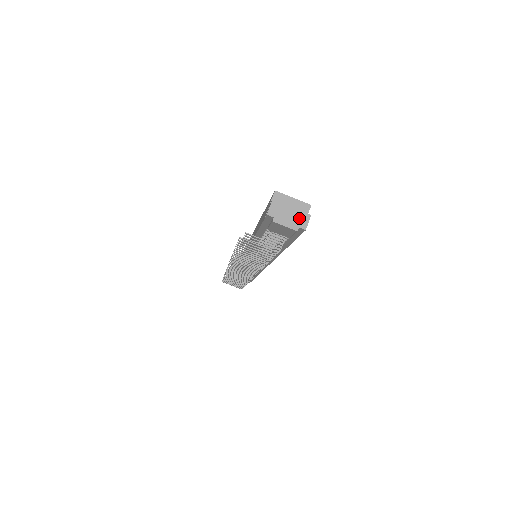
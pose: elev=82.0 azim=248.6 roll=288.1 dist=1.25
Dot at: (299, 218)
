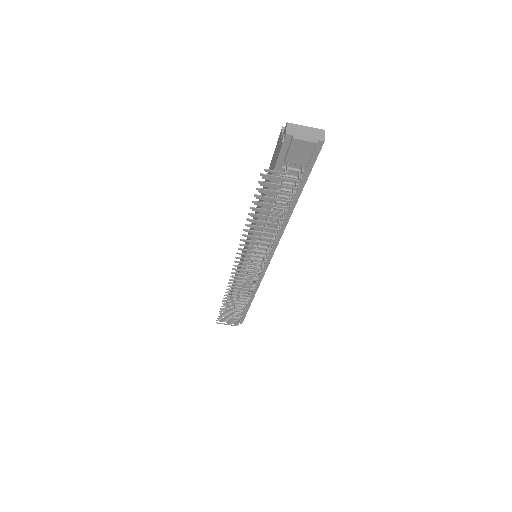
Dot at: (315, 133)
